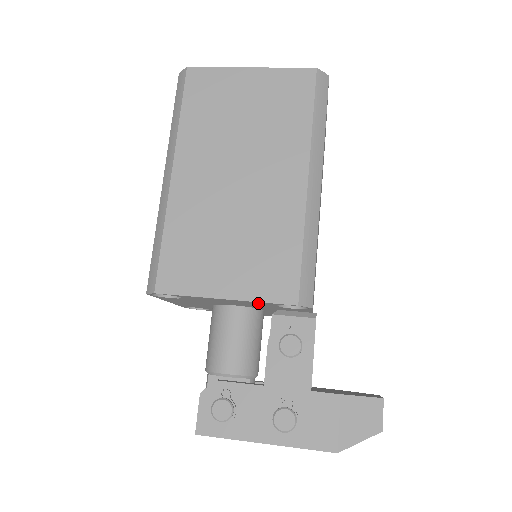
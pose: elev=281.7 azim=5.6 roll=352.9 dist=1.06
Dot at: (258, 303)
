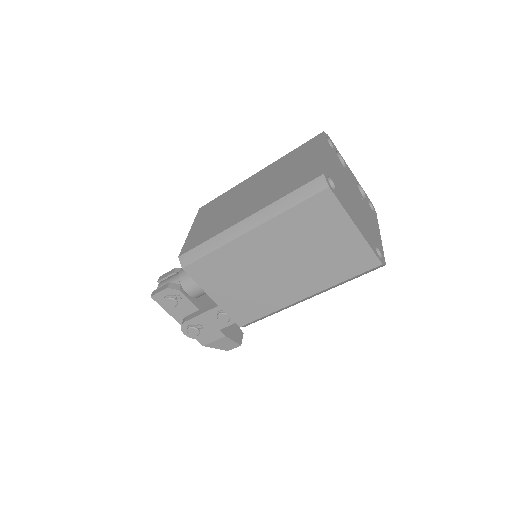
Dot at: occluded
